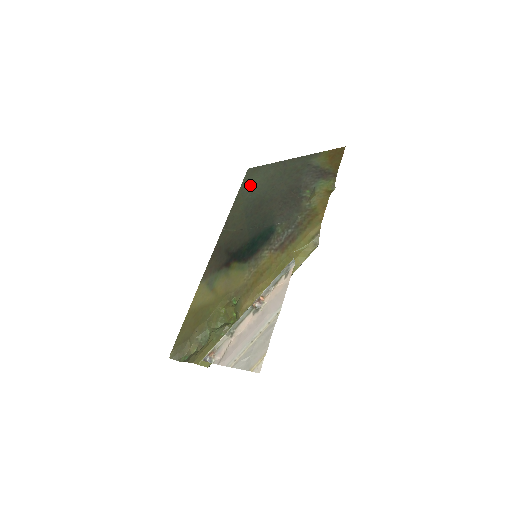
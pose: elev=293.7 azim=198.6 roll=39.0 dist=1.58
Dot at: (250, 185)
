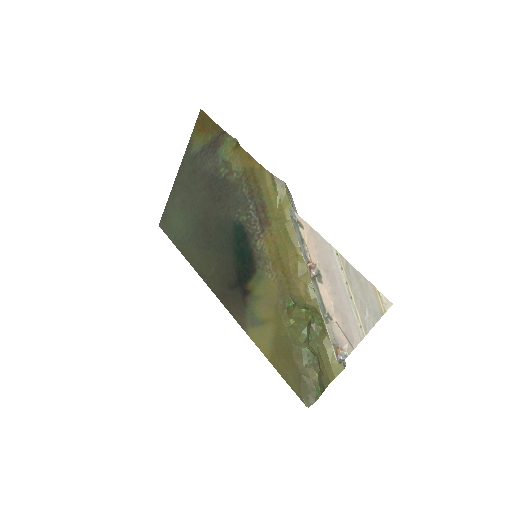
Dot at: (177, 230)
